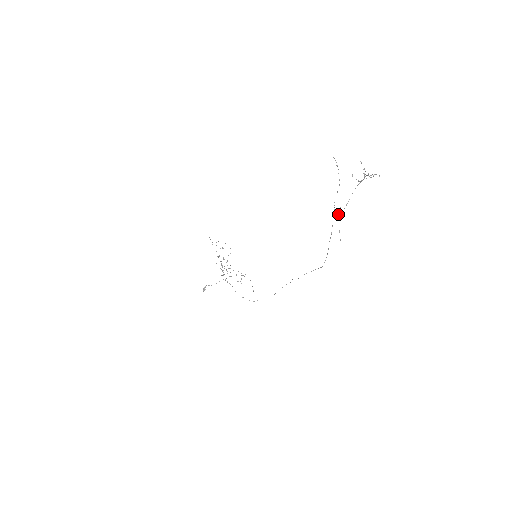
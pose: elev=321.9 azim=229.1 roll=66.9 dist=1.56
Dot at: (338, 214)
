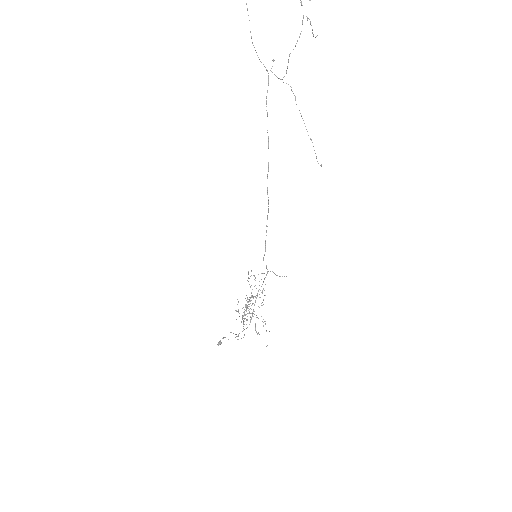
Dot at: (295, 97)
